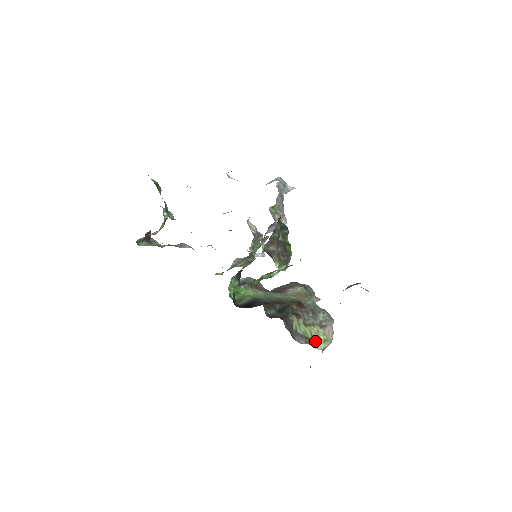
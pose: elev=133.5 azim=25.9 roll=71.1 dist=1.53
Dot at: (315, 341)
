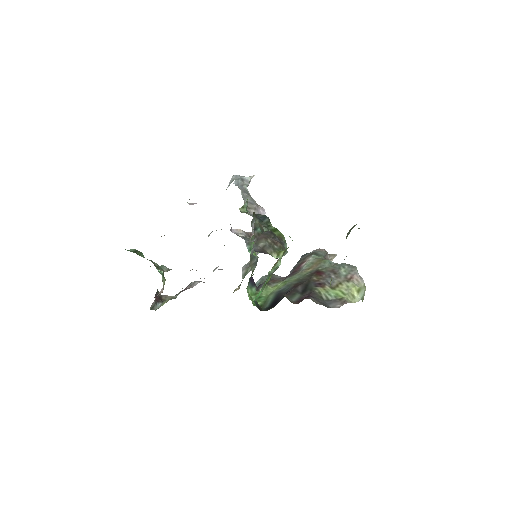
Dot at: (350, 297)
